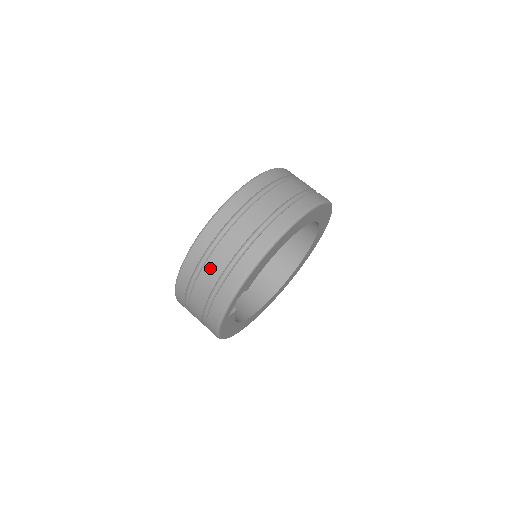
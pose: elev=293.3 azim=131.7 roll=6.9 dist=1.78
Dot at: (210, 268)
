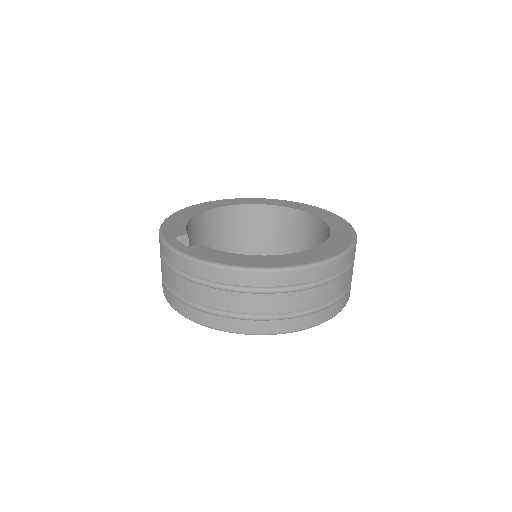
Dot at: (187, 287)
